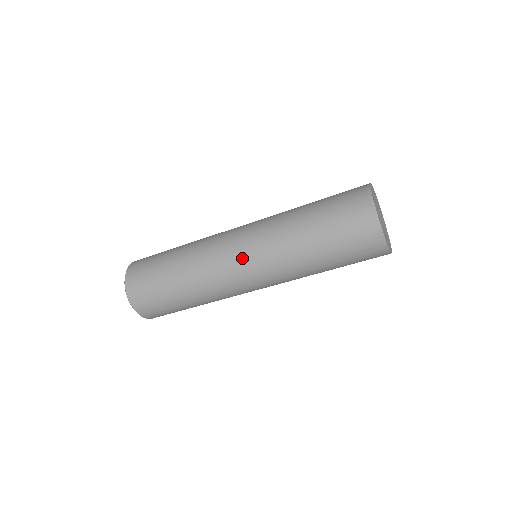
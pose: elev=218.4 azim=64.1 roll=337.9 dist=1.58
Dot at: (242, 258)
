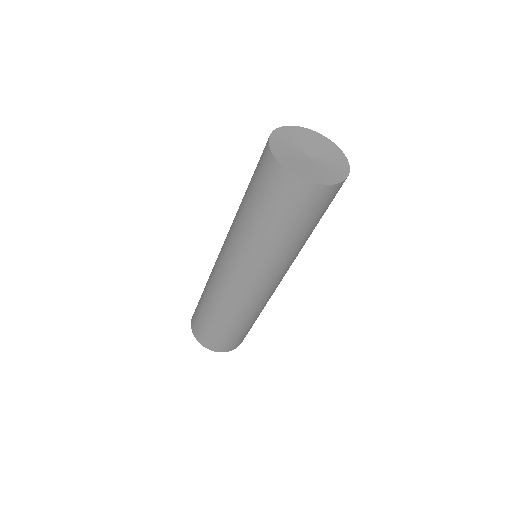
Dot at: (243, 280)
